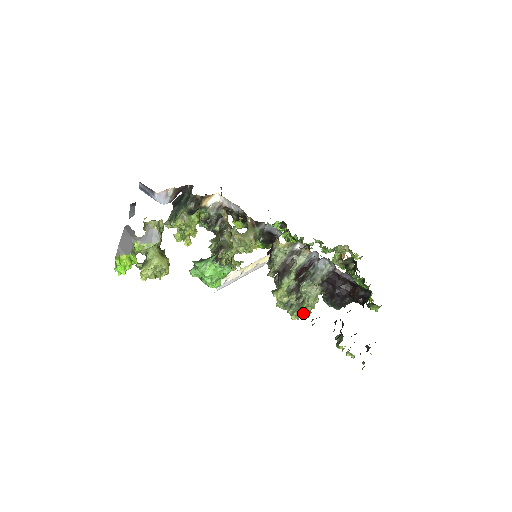
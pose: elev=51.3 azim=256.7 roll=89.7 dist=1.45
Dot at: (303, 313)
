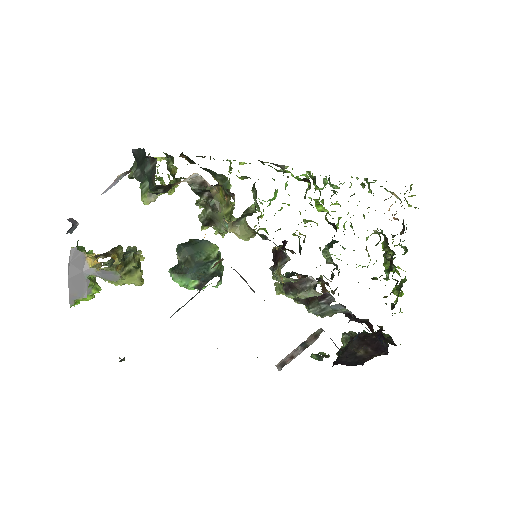
Dot at: occluded
